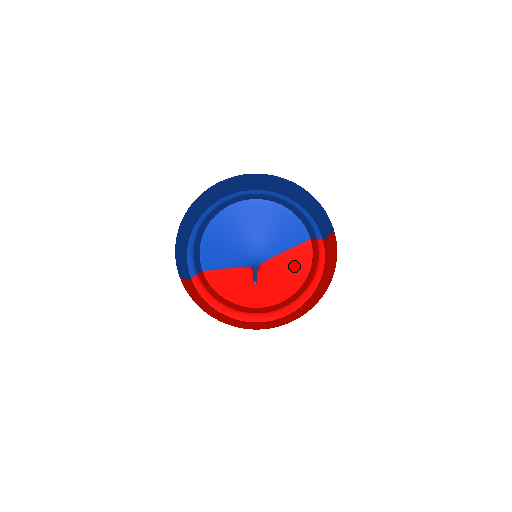
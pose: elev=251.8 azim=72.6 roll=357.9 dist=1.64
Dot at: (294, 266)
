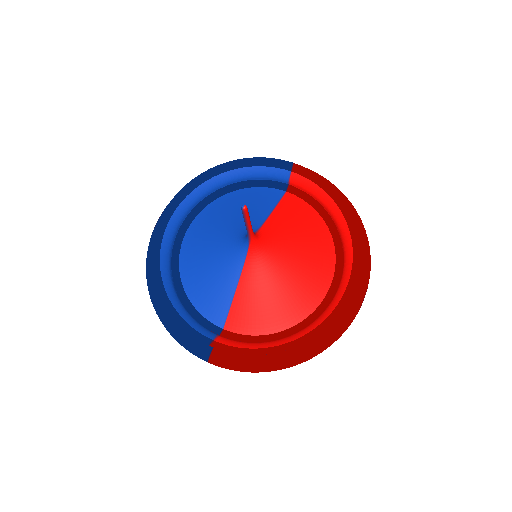
Dot at: (298, 221)
